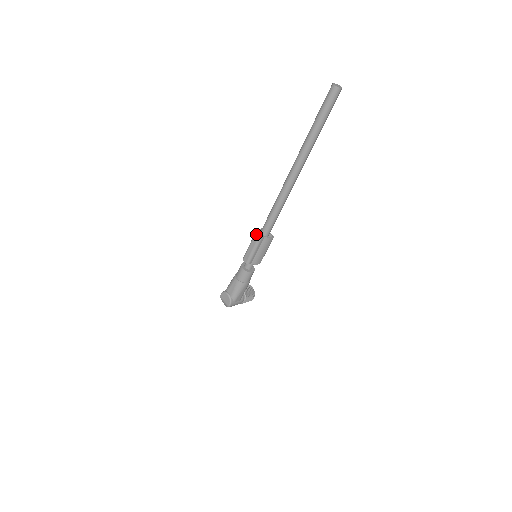
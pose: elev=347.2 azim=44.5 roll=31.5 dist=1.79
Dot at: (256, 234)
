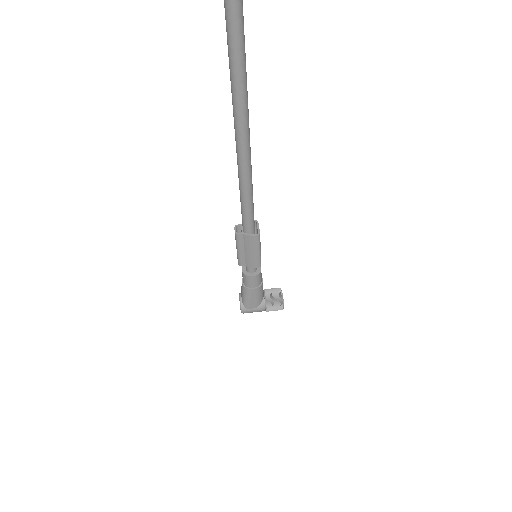
Dot at: (234, 229)
